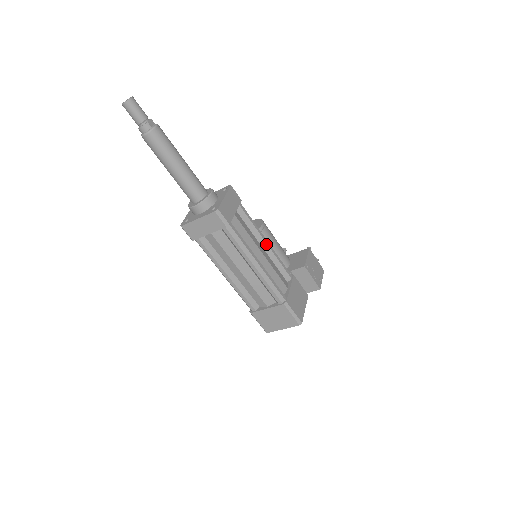
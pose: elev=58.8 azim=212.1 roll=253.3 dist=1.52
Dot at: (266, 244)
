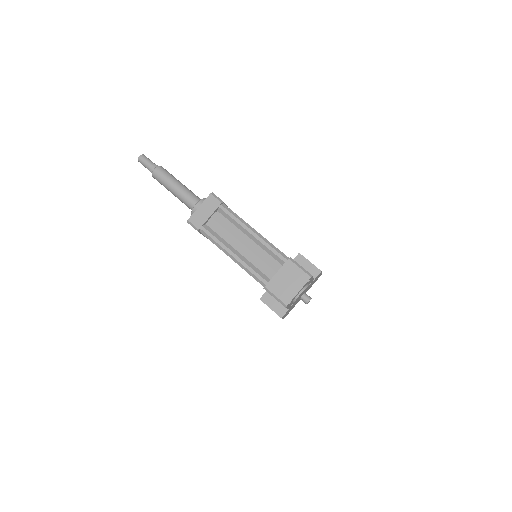
Dot at: occluded
